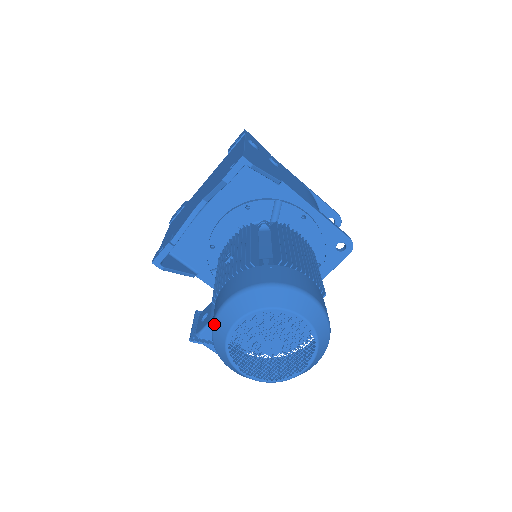
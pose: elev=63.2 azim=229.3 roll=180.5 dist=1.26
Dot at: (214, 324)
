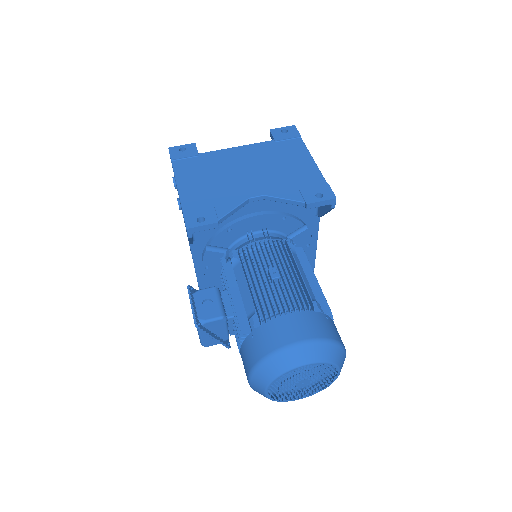
Dot at: (278, 354)
